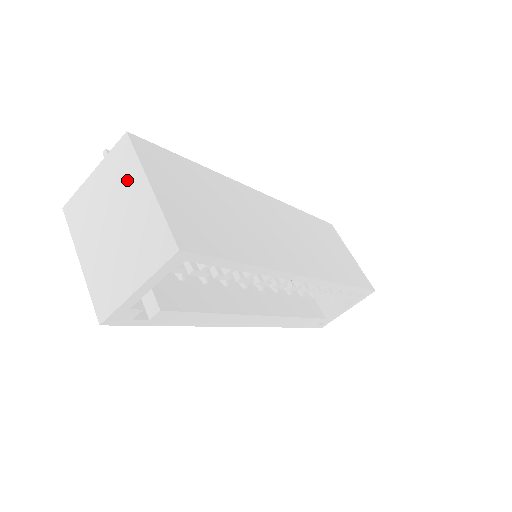
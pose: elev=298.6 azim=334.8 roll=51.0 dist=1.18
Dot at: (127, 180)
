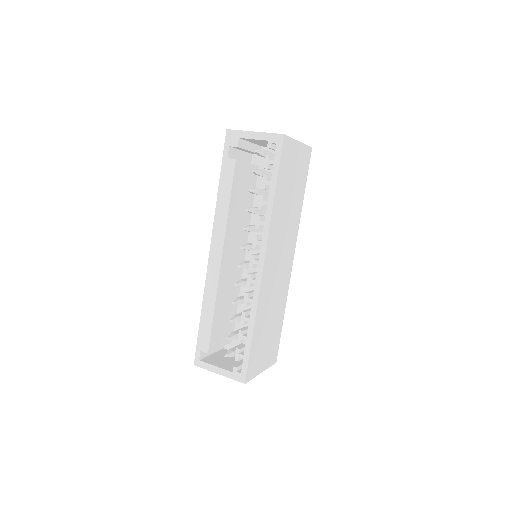
Dot at: occluded
